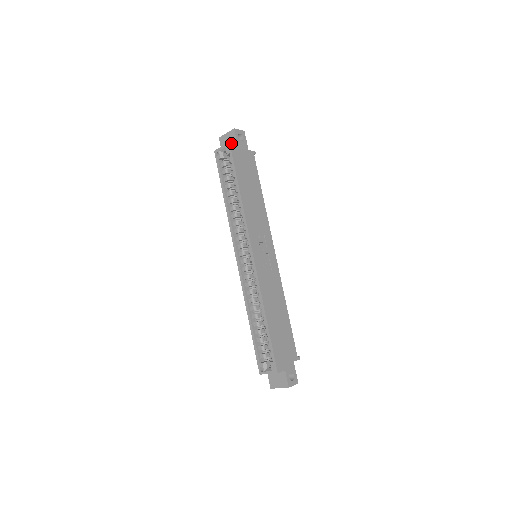
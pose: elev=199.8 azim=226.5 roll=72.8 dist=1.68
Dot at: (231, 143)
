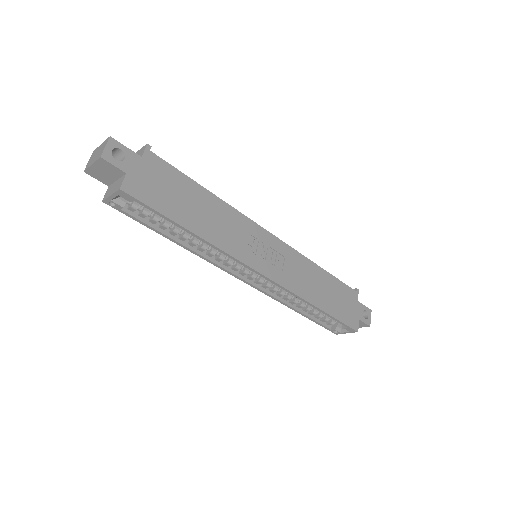
Dot at: (122, 187)
